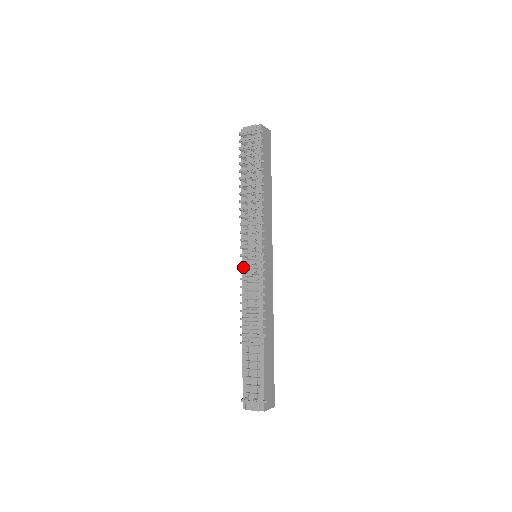
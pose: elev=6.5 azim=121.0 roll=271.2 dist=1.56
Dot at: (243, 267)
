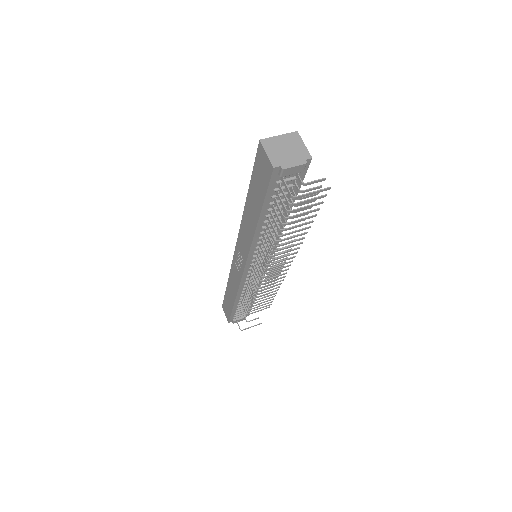
Dot at: (245, 273)
